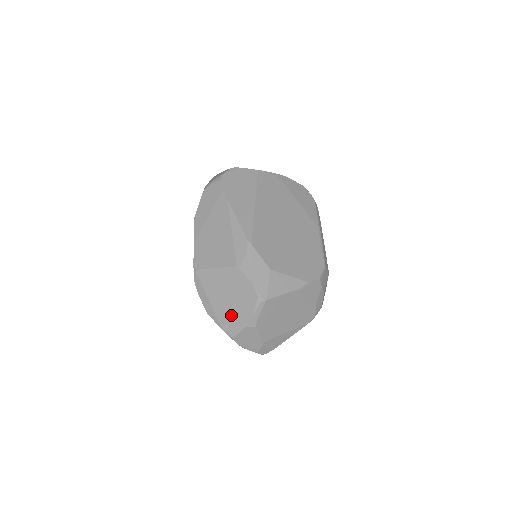
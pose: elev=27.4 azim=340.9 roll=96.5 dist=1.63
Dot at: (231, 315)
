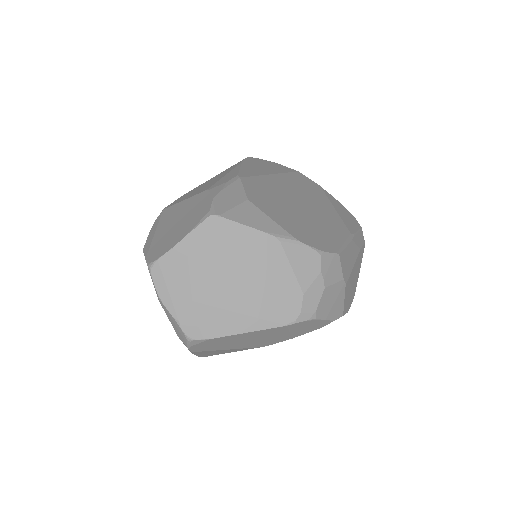
Dot at: (166, 240)
